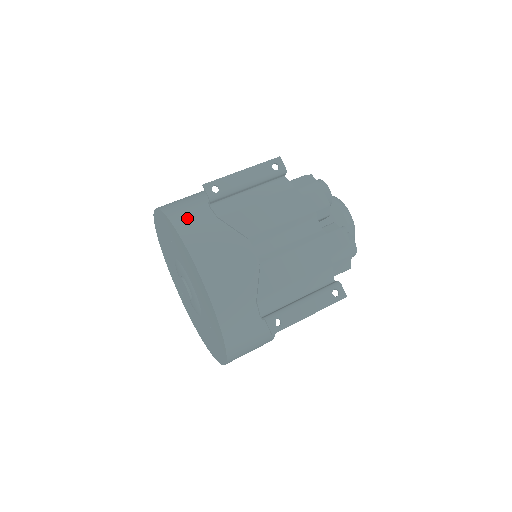
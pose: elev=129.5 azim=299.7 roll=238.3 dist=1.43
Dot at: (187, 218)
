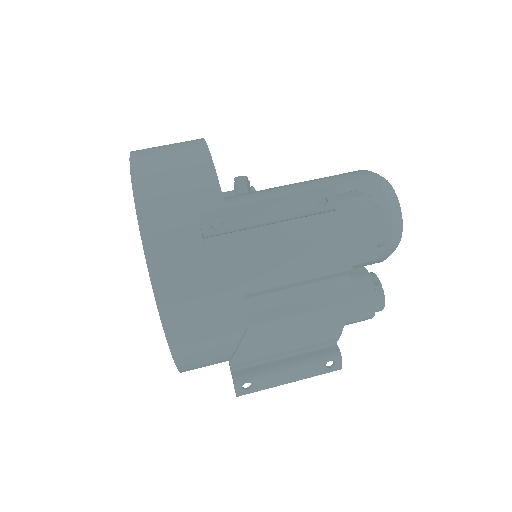
Dot at: (166, 238)
